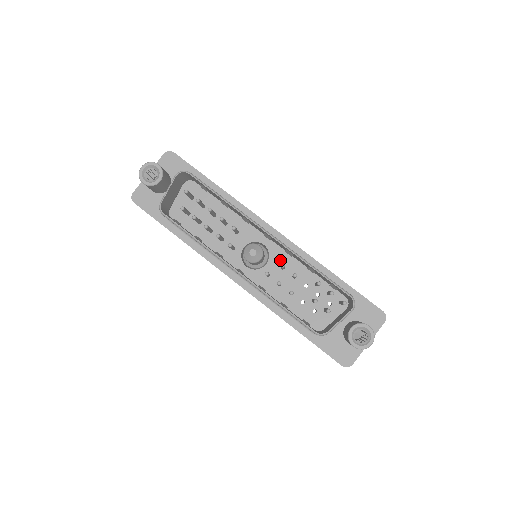
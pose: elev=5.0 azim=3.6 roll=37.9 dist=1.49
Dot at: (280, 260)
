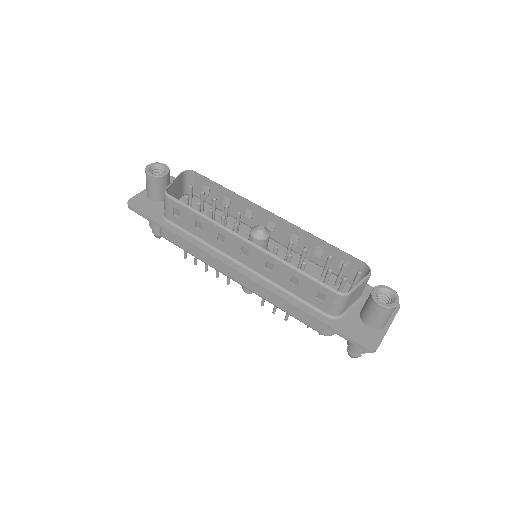
Dot at: (282, 256)
